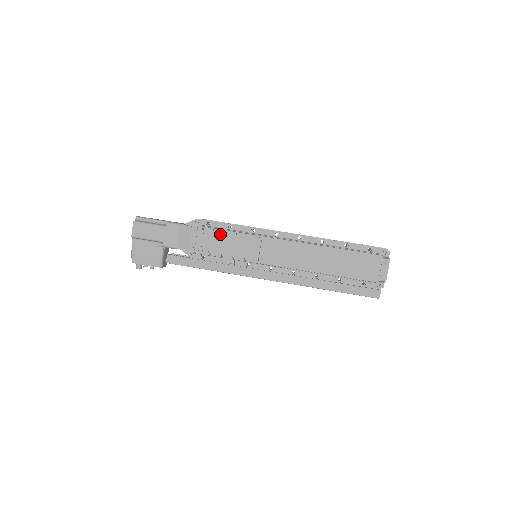
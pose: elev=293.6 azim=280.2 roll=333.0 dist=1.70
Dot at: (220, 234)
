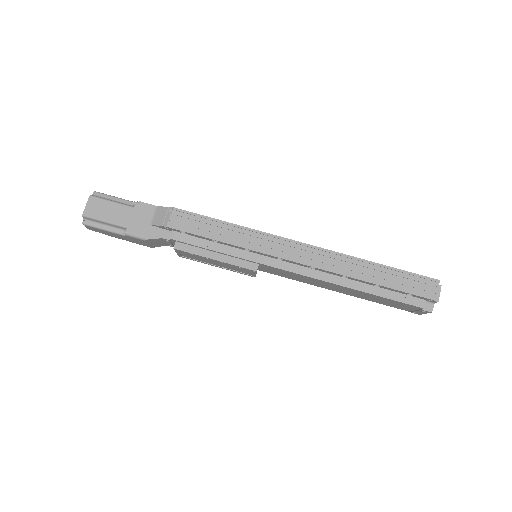
Dot at: (201, 257)
